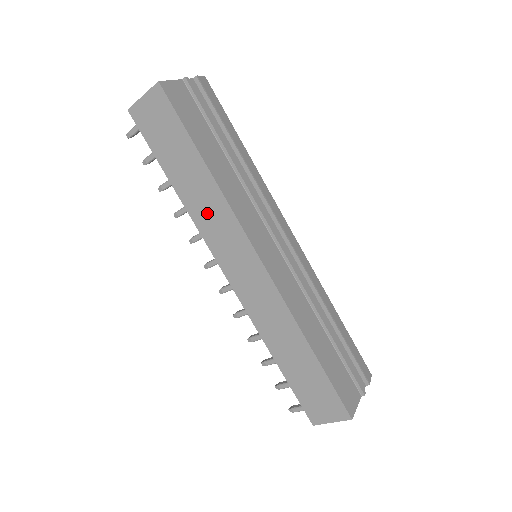
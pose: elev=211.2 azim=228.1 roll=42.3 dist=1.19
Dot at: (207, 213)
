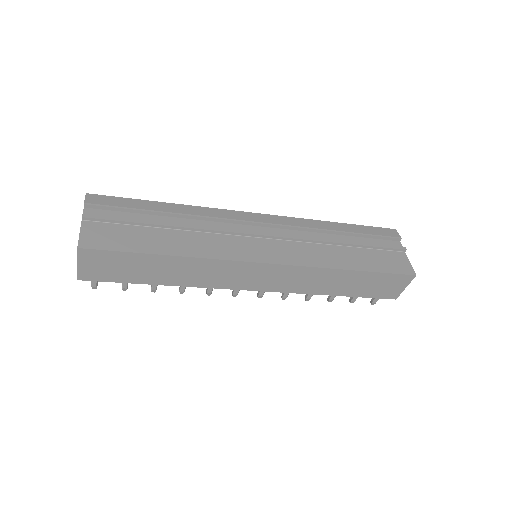
Dot at: (203, 276)
